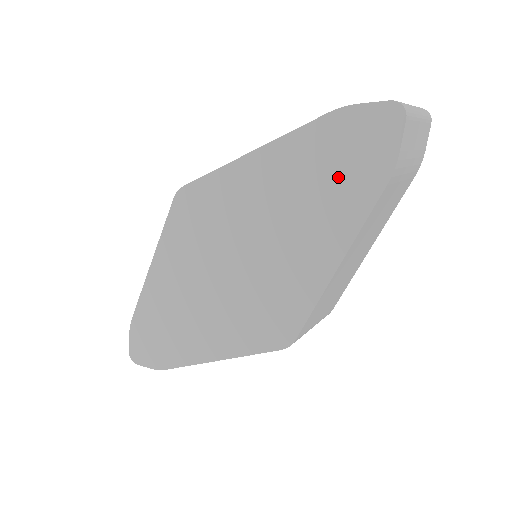
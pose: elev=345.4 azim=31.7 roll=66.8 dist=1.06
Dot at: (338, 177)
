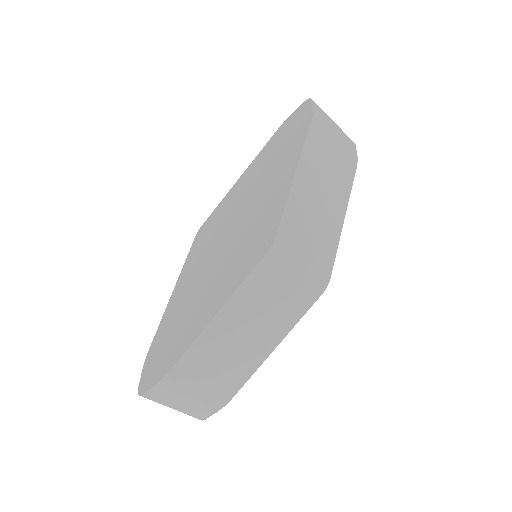
Dot at: (286, 143)
